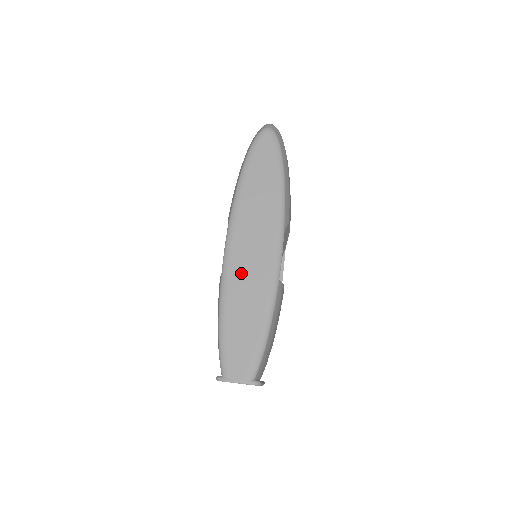
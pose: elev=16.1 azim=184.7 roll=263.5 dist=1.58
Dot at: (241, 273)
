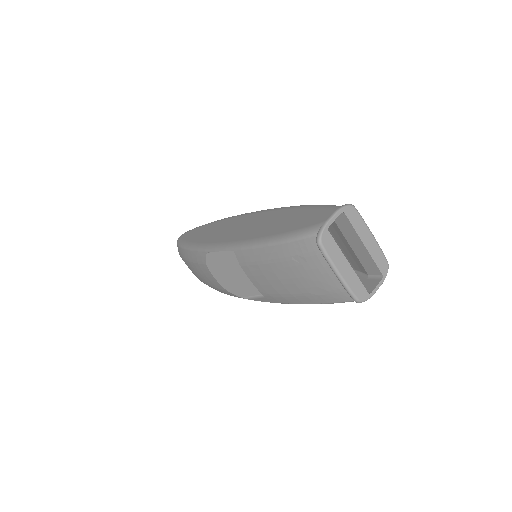
Dot at: (245, 232)
